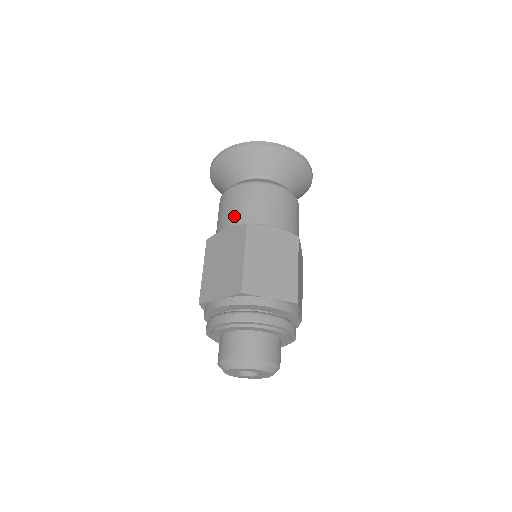
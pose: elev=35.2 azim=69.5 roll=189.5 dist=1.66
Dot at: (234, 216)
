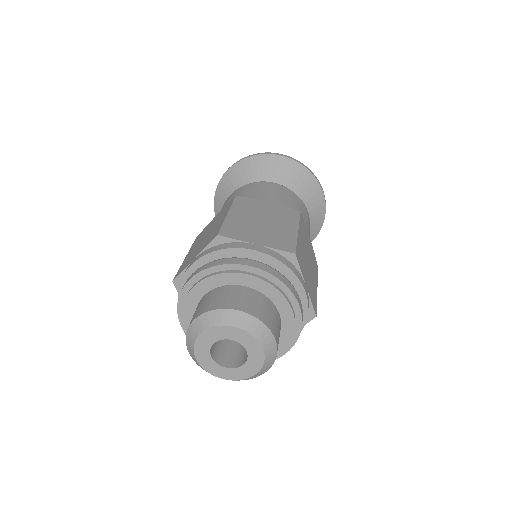
Dot at: occluded
